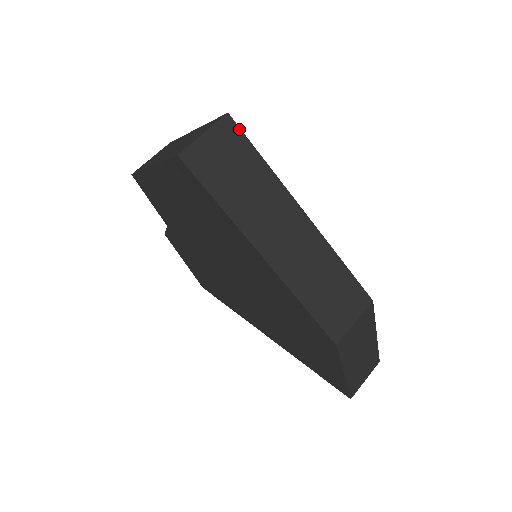
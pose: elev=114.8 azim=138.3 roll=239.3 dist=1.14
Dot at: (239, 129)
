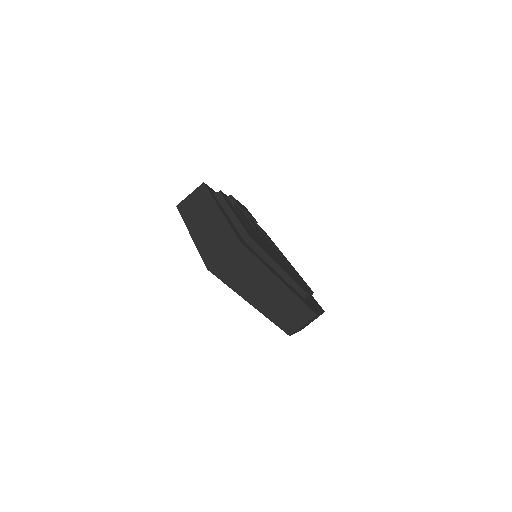
Dot at: (246, 249)
